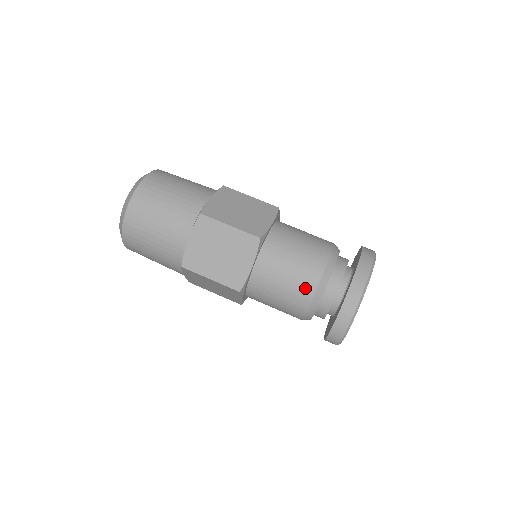
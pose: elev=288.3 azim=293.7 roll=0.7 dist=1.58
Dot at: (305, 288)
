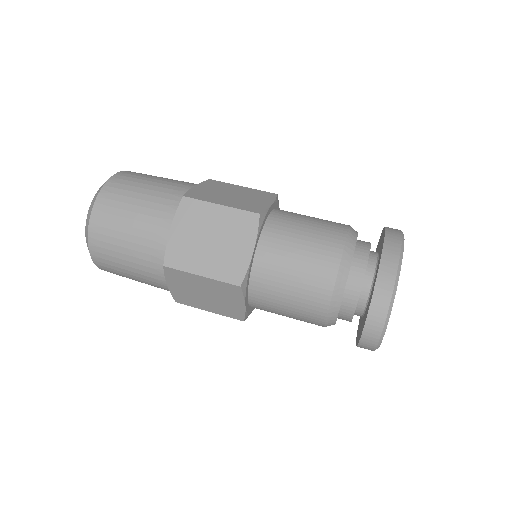
Dot at: (324, 270)
